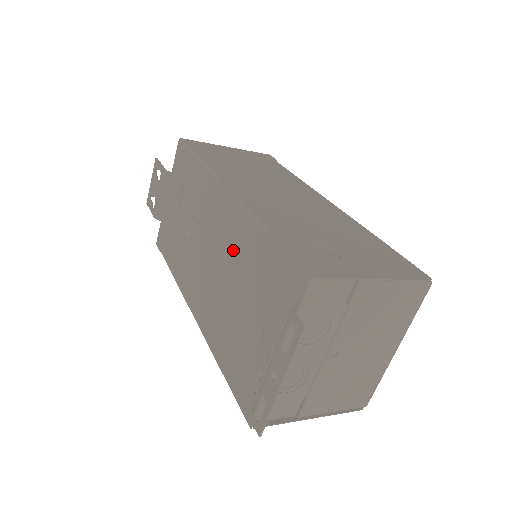
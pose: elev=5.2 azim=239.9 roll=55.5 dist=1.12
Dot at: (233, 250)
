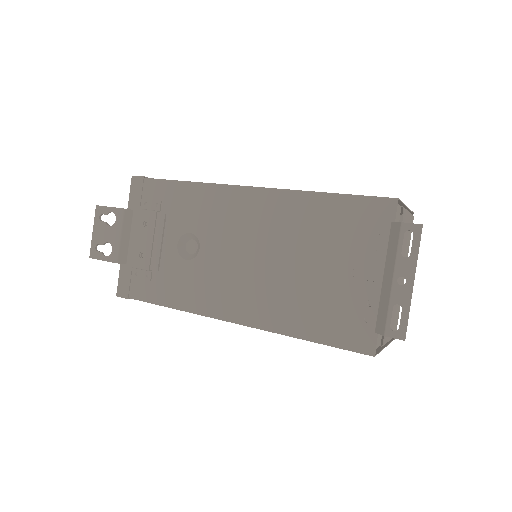
Dot at: (280, 229)
